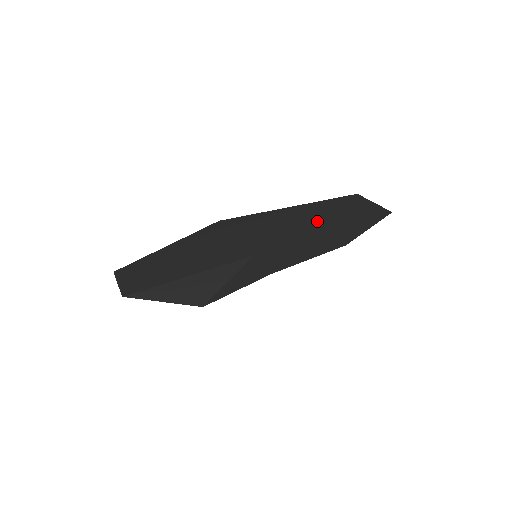
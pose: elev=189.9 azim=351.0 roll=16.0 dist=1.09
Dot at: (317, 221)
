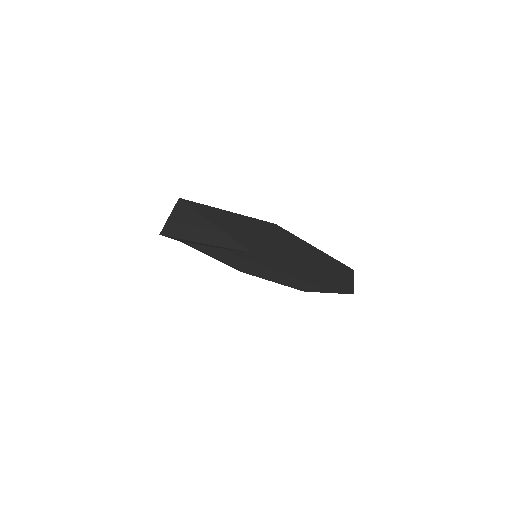
Dot at: (313, 279)
